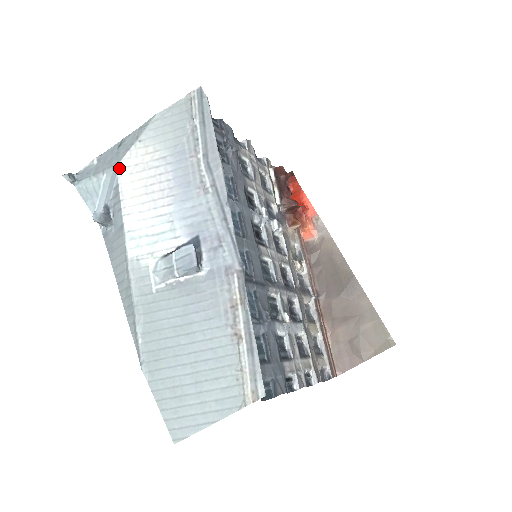
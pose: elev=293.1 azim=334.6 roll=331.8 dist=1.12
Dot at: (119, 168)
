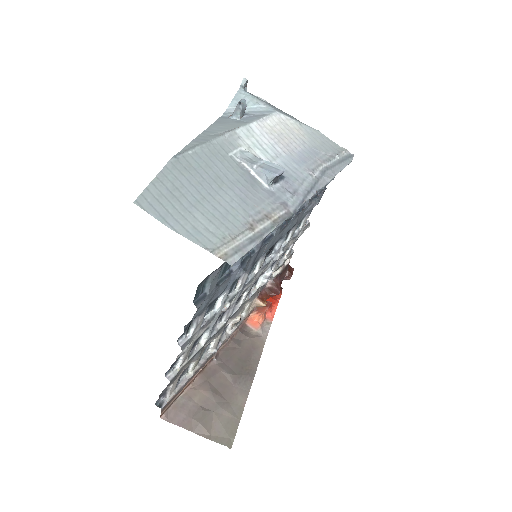
Dot at: (278, 113)
